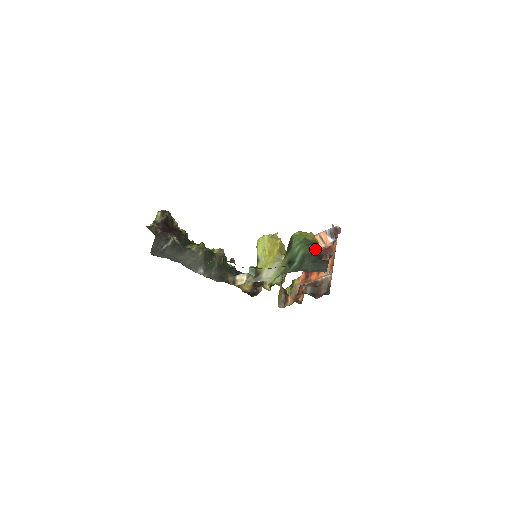
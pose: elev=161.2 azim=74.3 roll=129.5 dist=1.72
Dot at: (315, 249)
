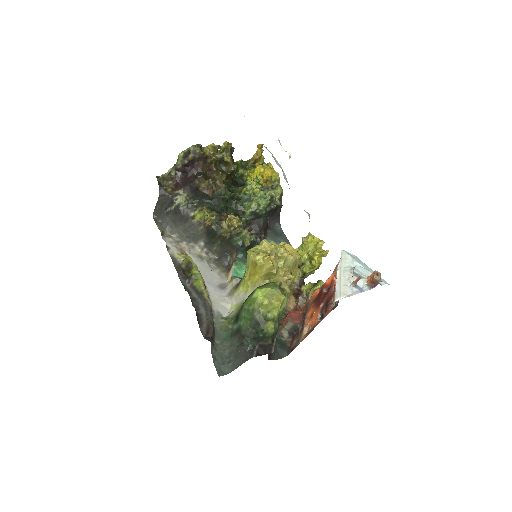
Dot at: (255, 330)
